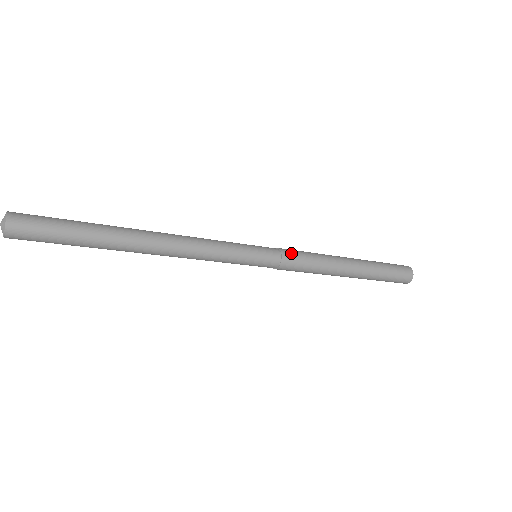
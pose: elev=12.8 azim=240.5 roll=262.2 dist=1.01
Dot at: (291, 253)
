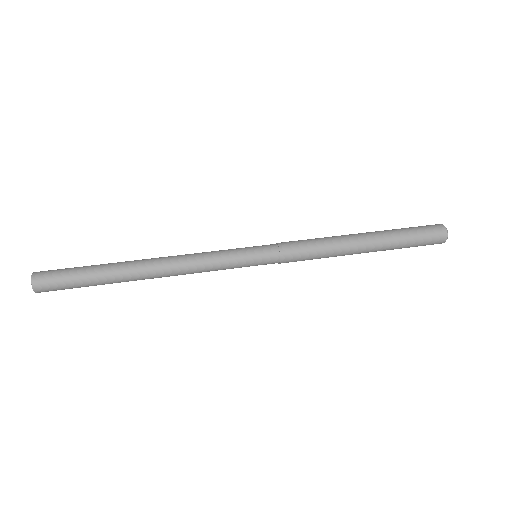
Dot at: (291, 261)
